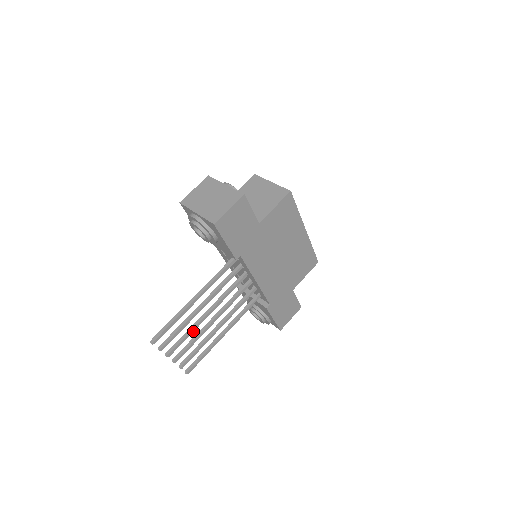
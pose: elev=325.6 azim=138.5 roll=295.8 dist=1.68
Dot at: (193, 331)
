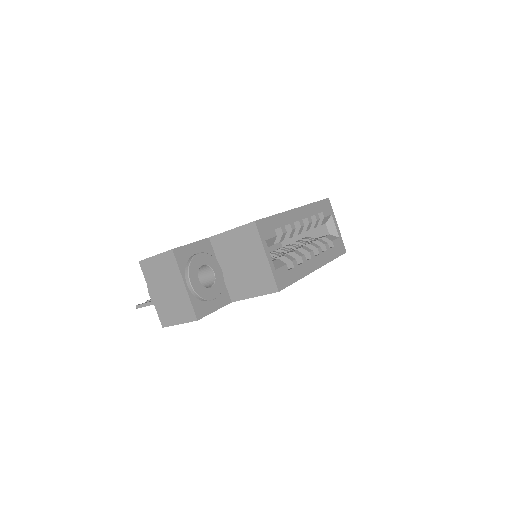
Dot at: occluded
